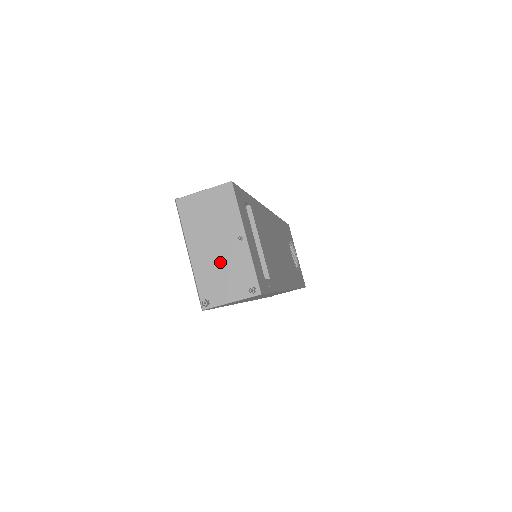
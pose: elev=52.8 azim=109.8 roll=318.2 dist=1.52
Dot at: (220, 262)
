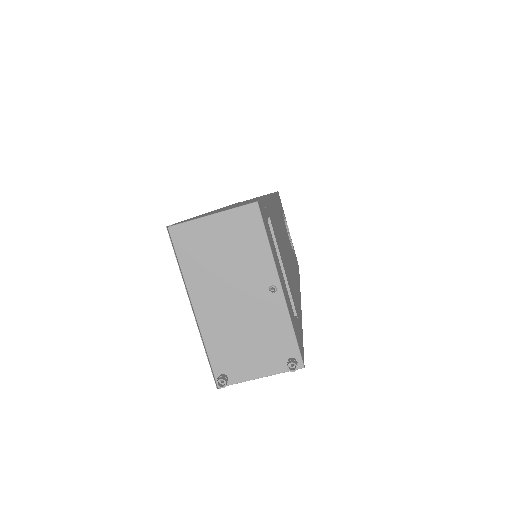
Dot at: (242, 322)
